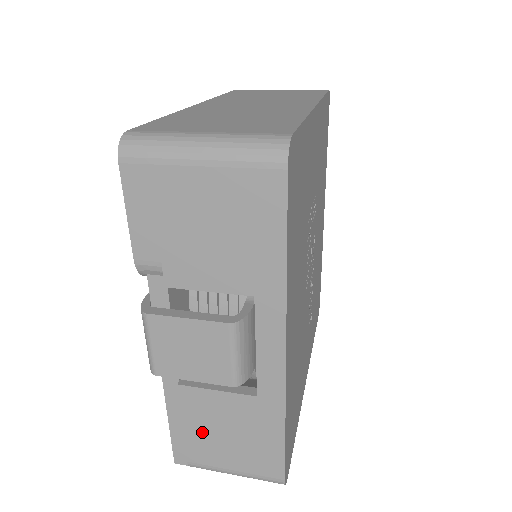
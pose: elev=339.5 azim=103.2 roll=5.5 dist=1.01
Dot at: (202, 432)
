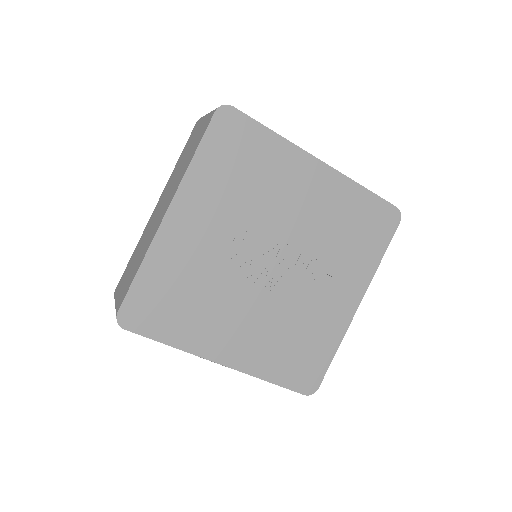
Dot at: occluded
